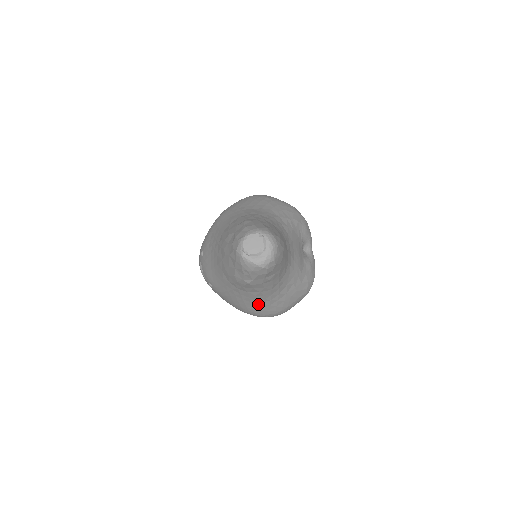
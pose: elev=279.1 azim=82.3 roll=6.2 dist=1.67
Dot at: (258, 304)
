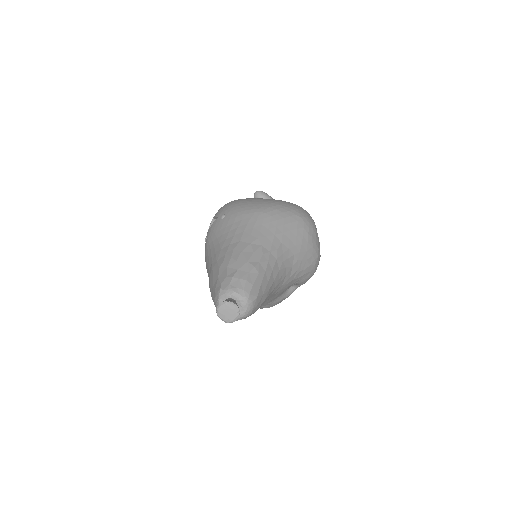
Dot at: occluded
